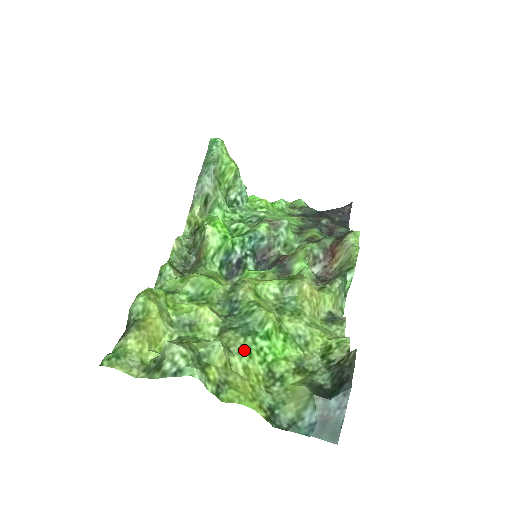
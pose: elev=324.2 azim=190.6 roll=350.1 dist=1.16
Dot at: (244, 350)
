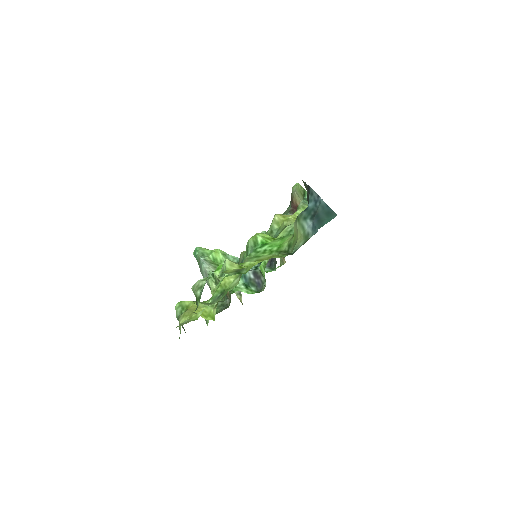
Dot at: (252, 258)
